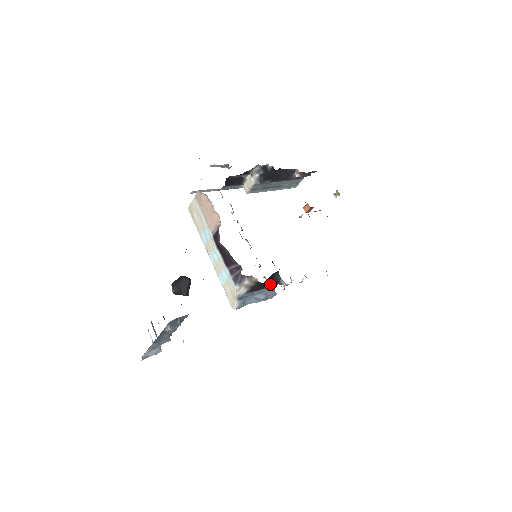
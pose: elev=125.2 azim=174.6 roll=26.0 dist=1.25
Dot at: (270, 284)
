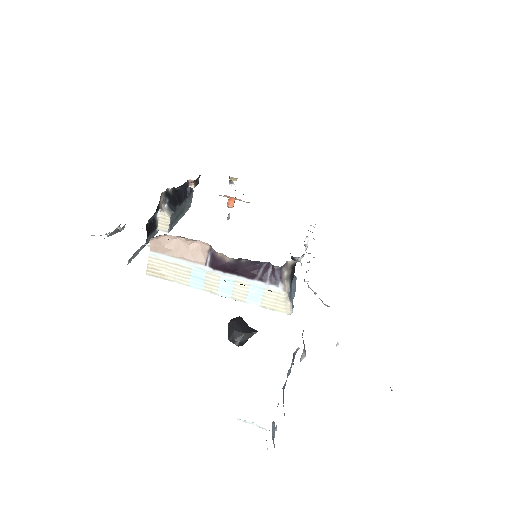
Dot at: occluded
